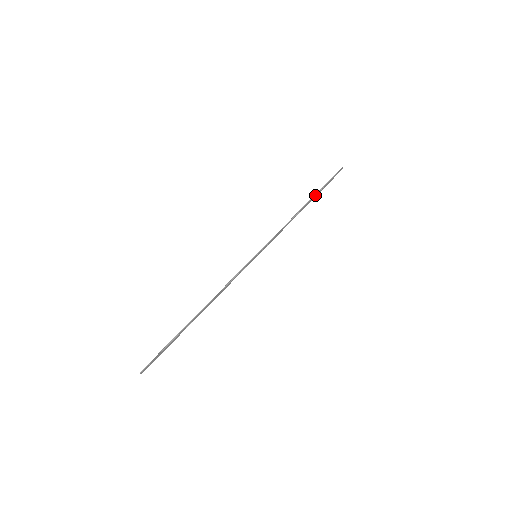
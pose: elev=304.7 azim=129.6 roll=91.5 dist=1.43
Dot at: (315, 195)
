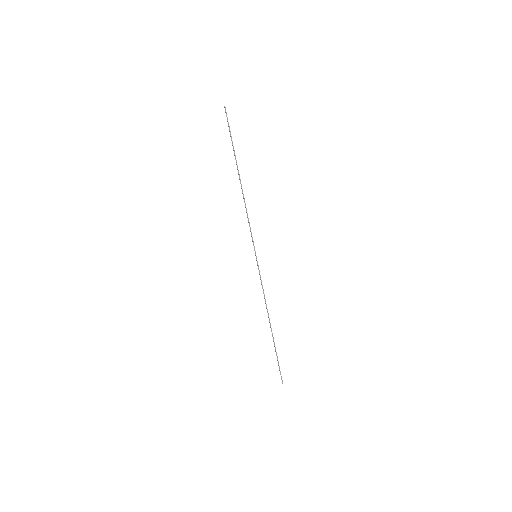
Dot at: (236, 161)
